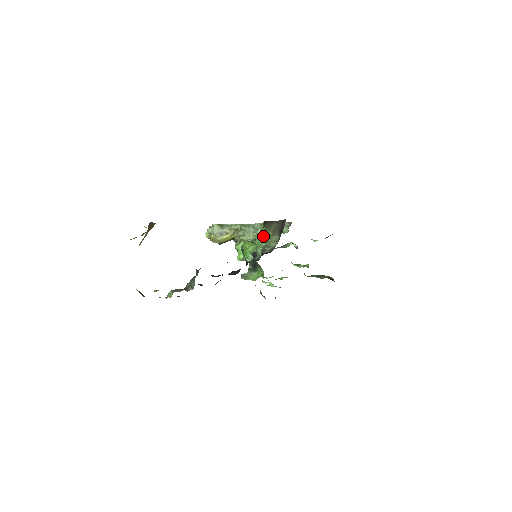
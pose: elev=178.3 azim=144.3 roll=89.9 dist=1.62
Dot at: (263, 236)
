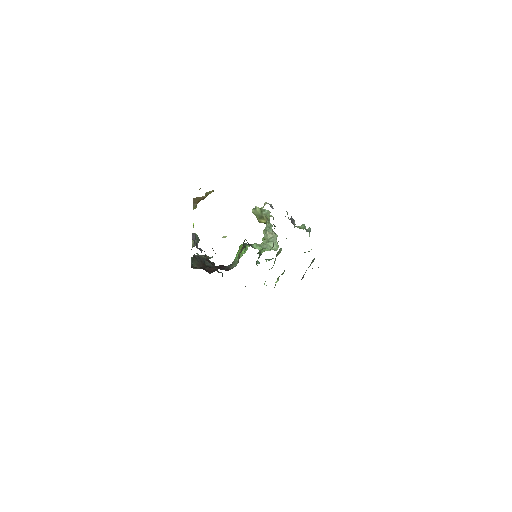
Dot at: (245, 249)
